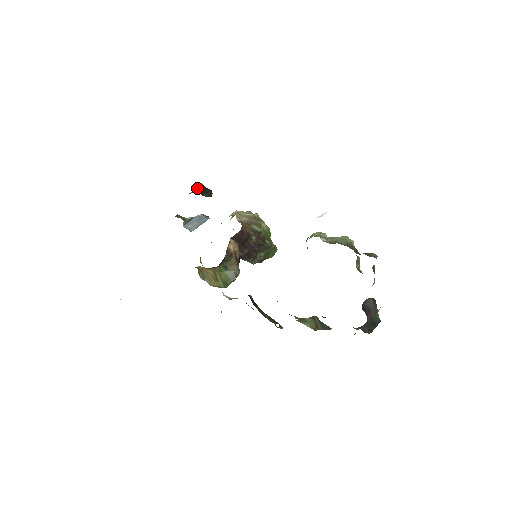
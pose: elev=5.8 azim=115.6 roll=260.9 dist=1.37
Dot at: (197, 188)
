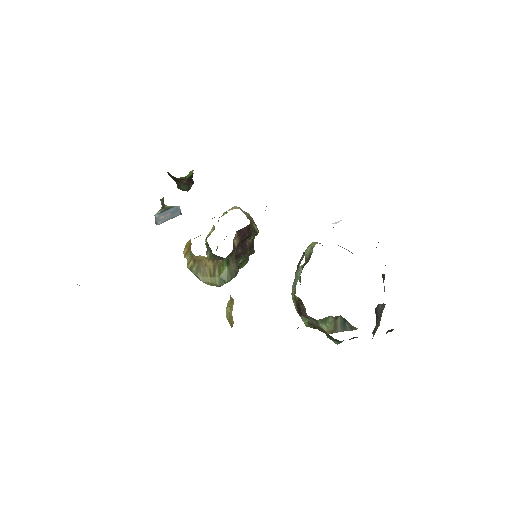
Dot at: (188, 174)
